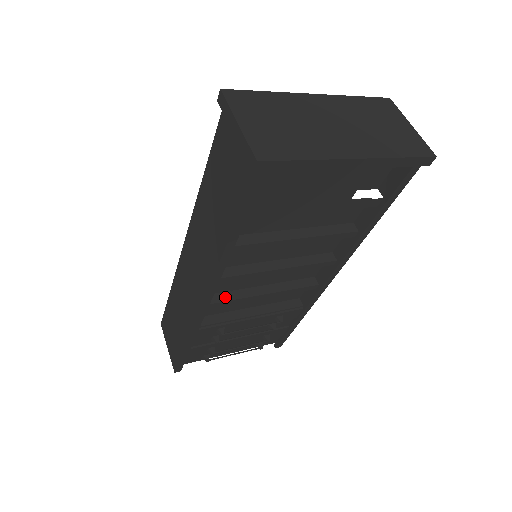
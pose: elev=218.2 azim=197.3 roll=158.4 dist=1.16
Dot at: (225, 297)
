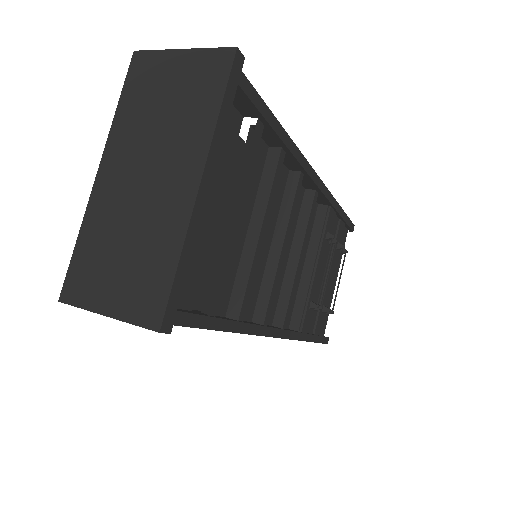
Dot at: (283, 305)
